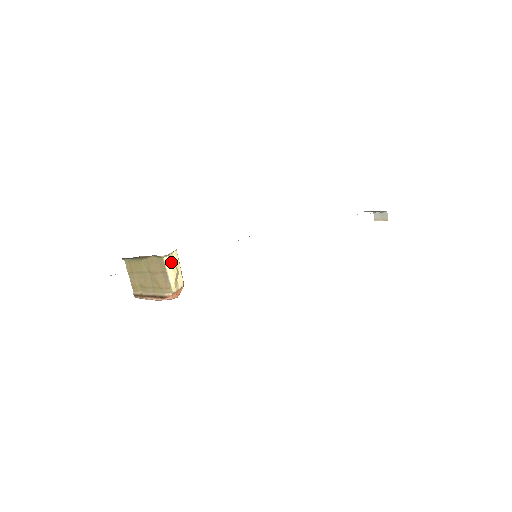
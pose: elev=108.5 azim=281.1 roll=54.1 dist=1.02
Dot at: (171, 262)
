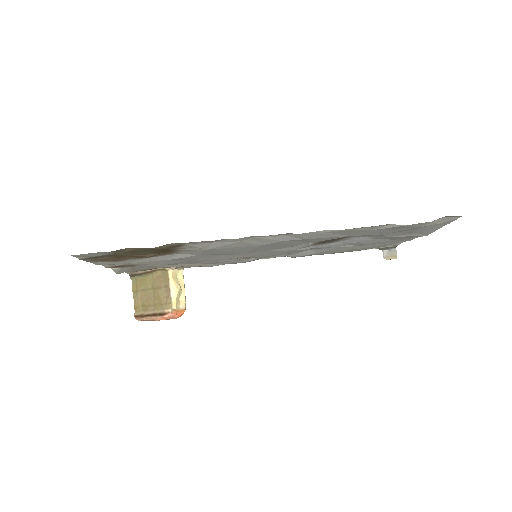
Dot at: (175, 278)
